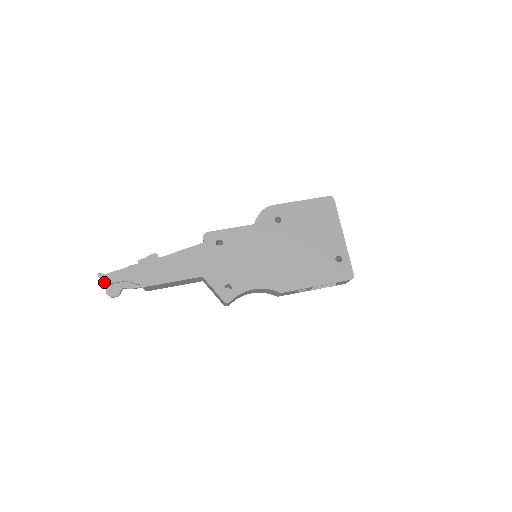
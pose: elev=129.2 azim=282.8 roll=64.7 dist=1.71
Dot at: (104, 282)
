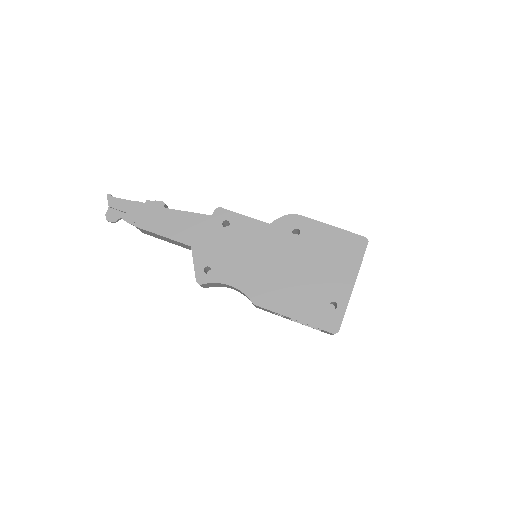
Dot at: (108, 204)
